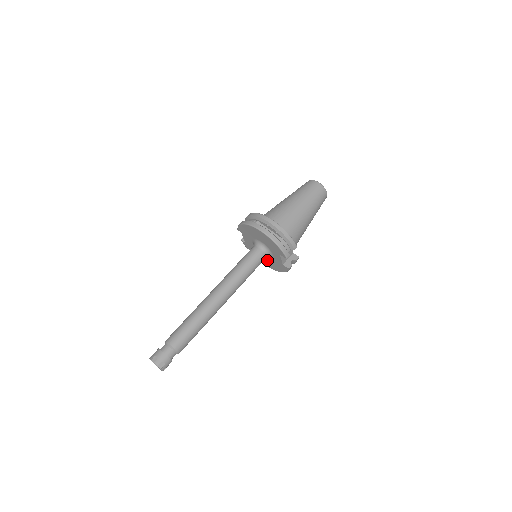
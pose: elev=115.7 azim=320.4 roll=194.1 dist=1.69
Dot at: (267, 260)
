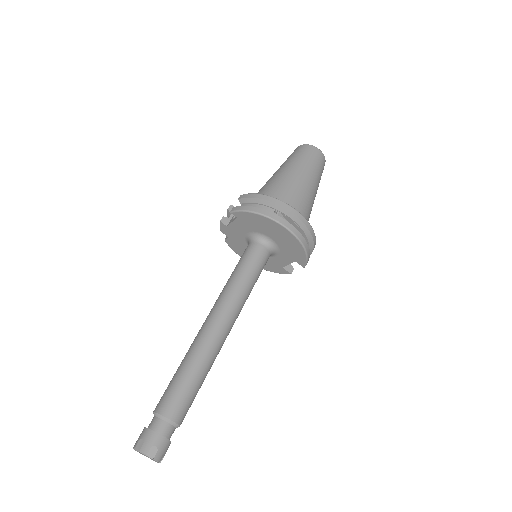
Dot at: occluded
